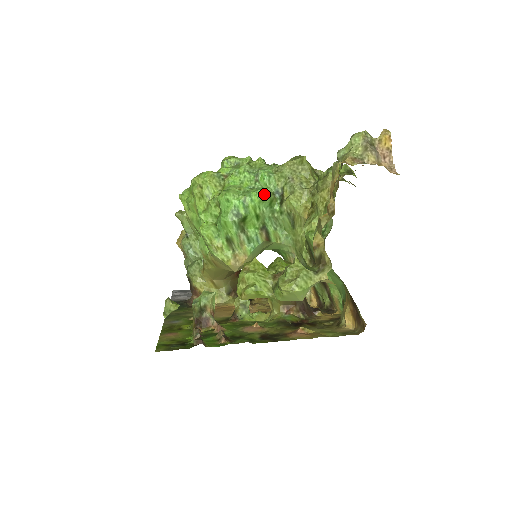
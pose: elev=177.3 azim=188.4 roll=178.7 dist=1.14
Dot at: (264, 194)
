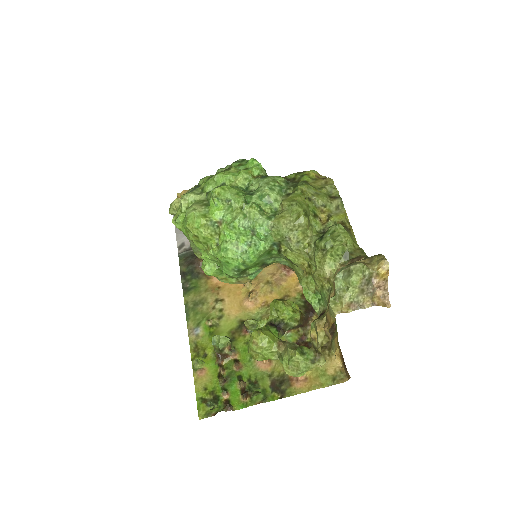
Dot at: (262, 253)
